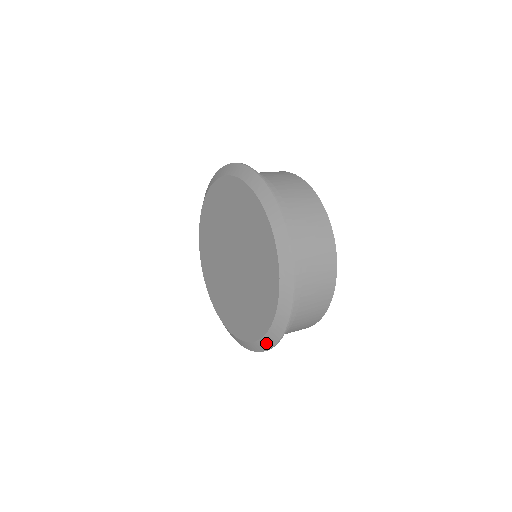
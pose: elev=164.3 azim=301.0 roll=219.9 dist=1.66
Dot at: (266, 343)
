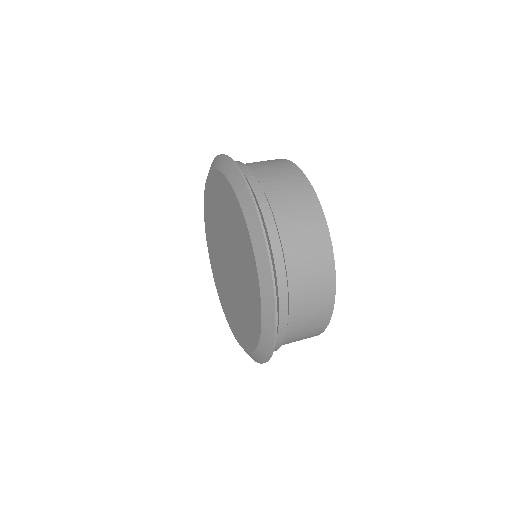
Dot at: occluded
